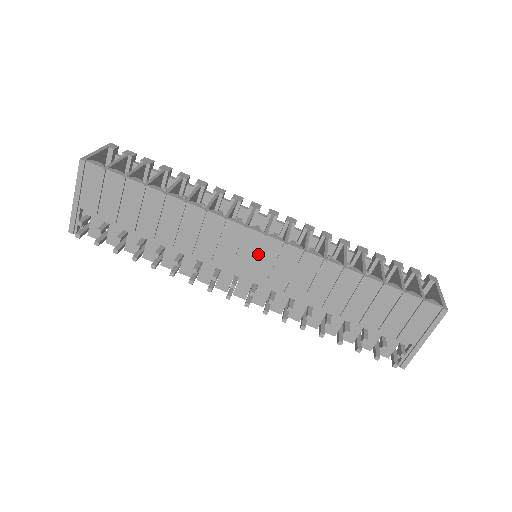
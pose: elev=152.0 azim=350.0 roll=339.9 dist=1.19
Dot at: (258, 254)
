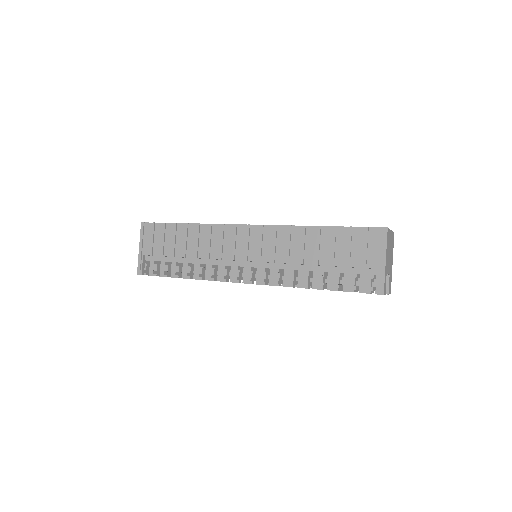
Dot at: (248, 240)
